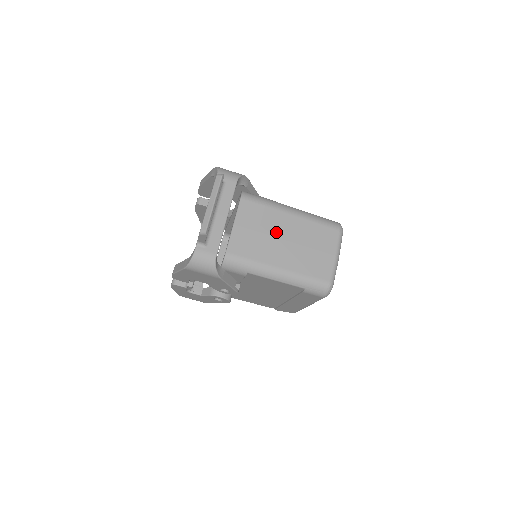
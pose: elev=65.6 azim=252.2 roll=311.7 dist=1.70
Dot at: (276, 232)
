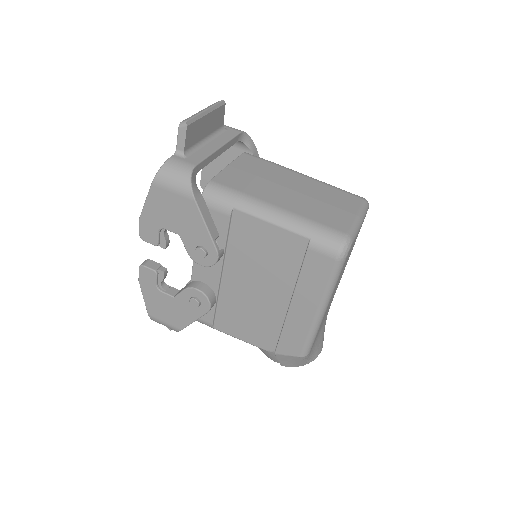
Dot at: (279, 181)
